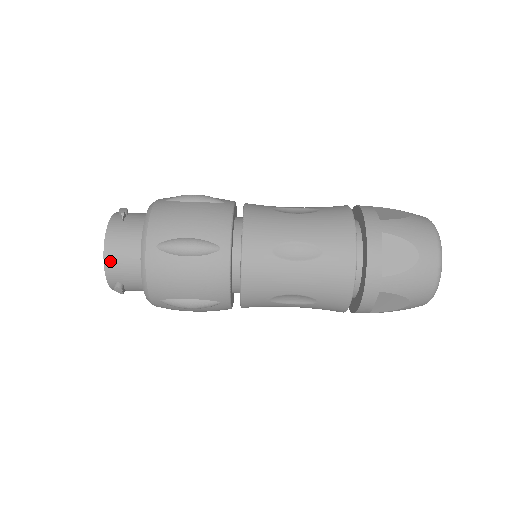
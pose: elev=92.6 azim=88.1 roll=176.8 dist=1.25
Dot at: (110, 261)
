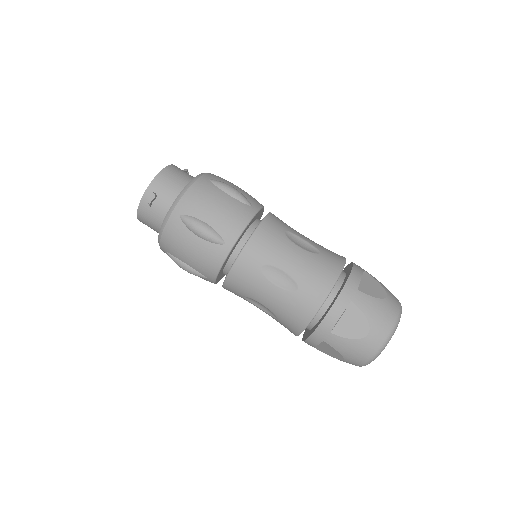
Dot at: (164, 175)
